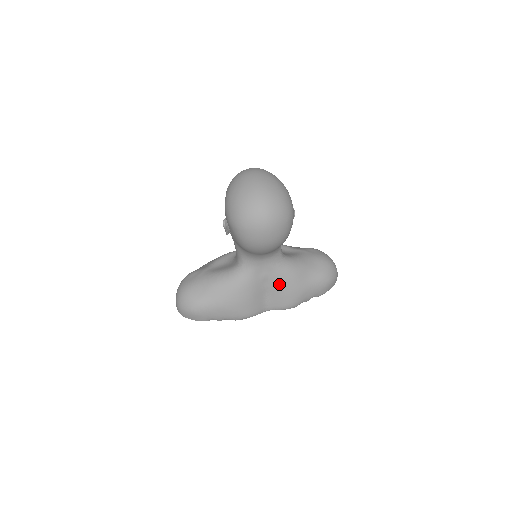
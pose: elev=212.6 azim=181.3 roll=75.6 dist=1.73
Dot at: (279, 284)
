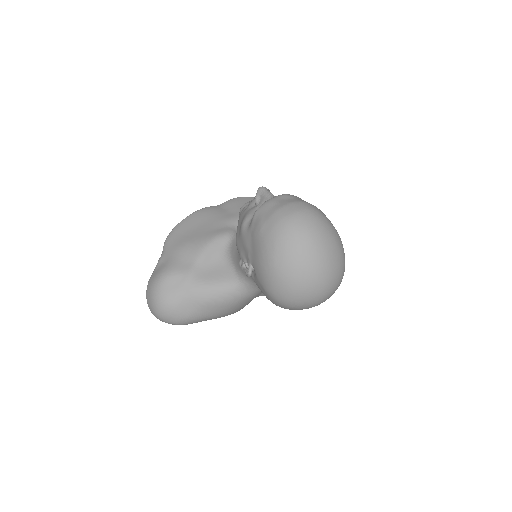
Dot at: occluded
